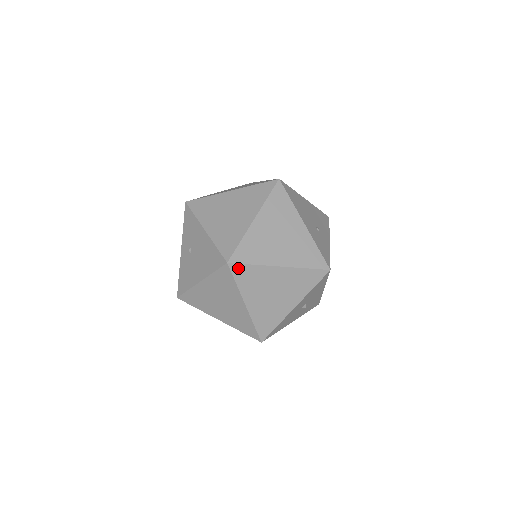
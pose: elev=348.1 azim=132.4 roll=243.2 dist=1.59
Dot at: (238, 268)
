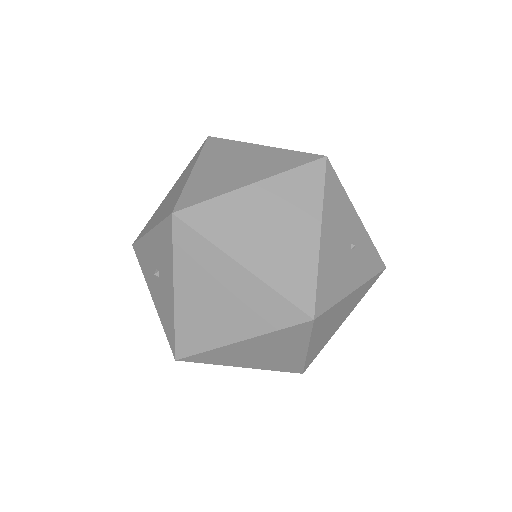
Dot at: occluded
